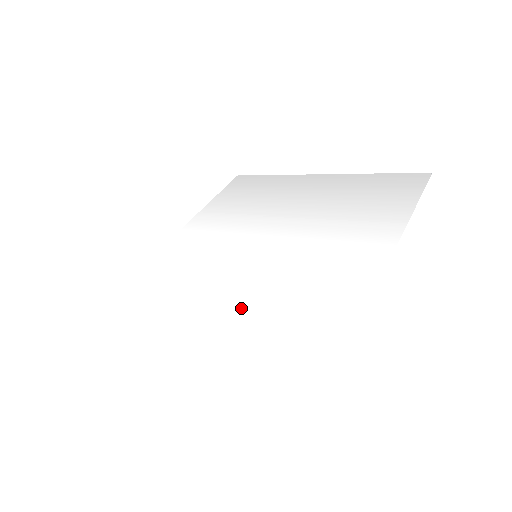
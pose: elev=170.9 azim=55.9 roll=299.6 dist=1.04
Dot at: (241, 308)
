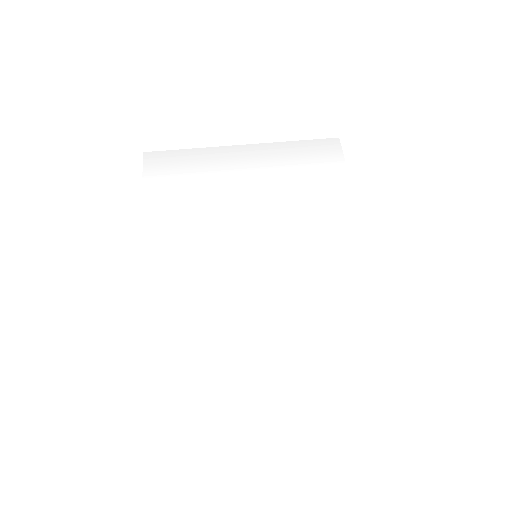
Dot at: (288, 312)
